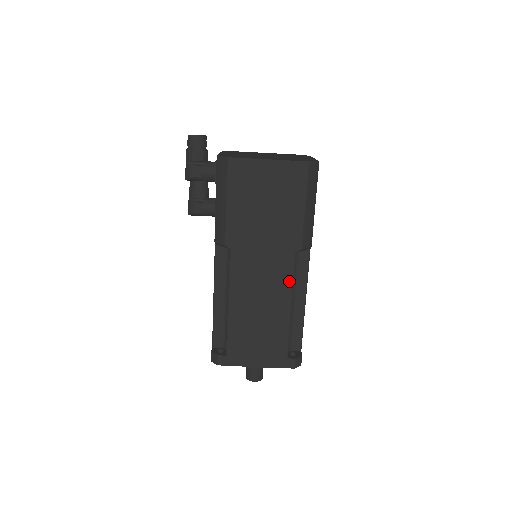
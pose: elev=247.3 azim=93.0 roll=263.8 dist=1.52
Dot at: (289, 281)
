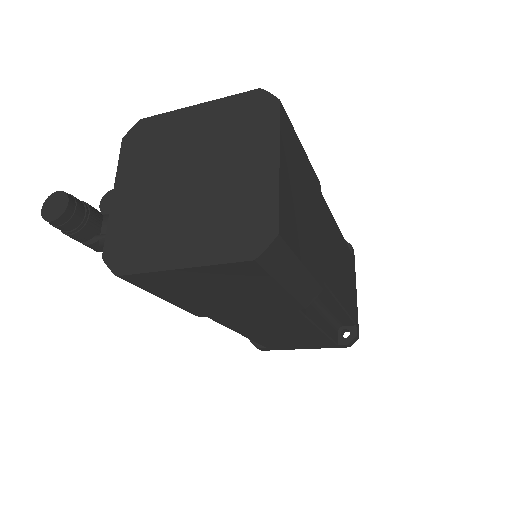
Dot at: (305, 322)
